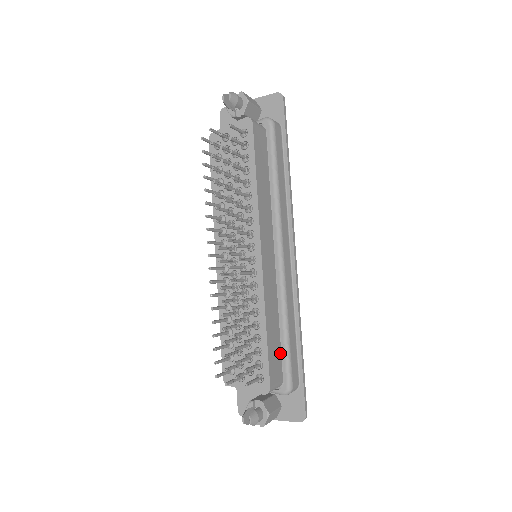
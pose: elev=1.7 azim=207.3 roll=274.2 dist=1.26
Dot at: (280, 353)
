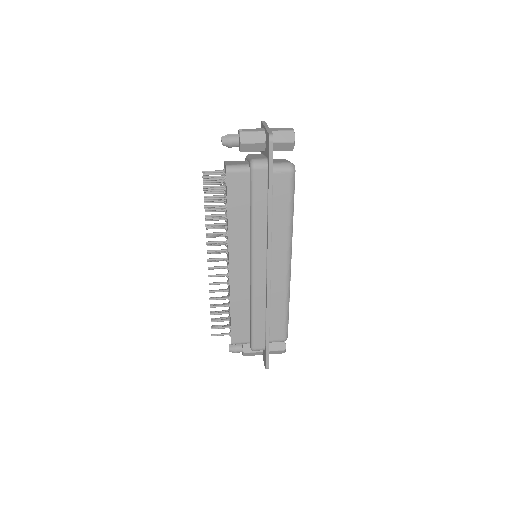
Dot at: (250, 326)
